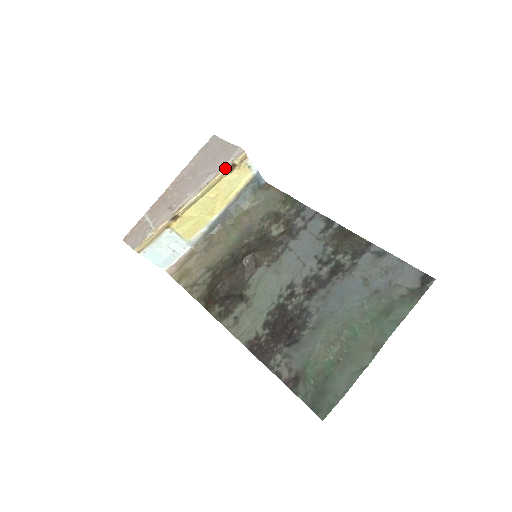
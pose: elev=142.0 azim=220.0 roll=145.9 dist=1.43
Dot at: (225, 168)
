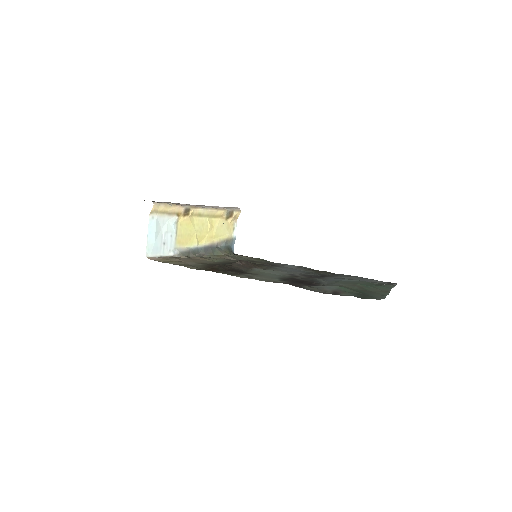
Dot at: (228, 210)
